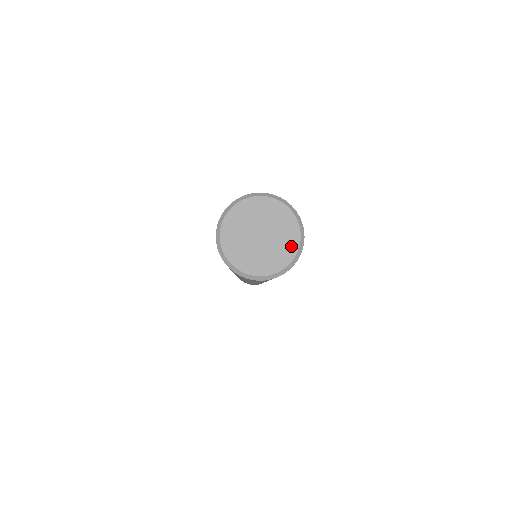
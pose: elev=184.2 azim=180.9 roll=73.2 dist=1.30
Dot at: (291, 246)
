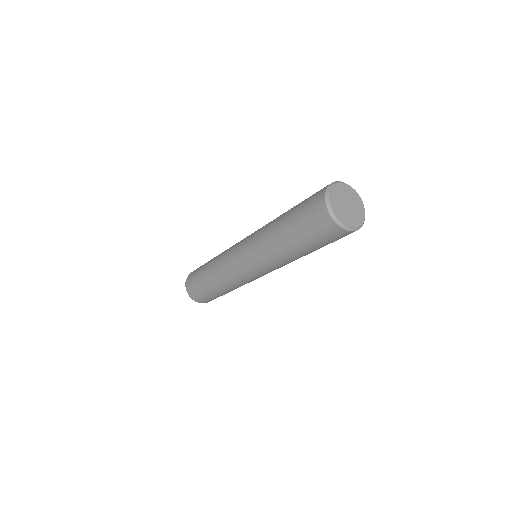
Dot at: (358, 199)
